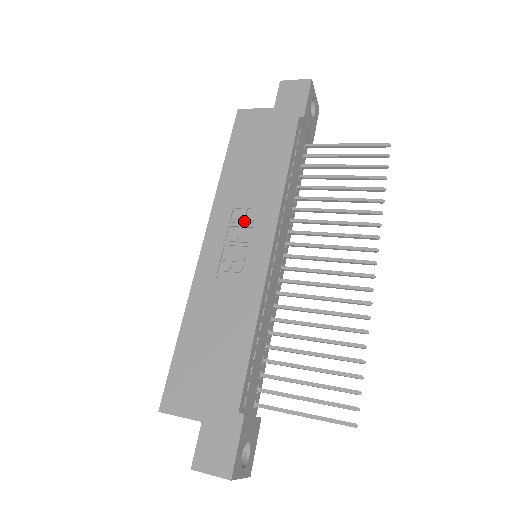
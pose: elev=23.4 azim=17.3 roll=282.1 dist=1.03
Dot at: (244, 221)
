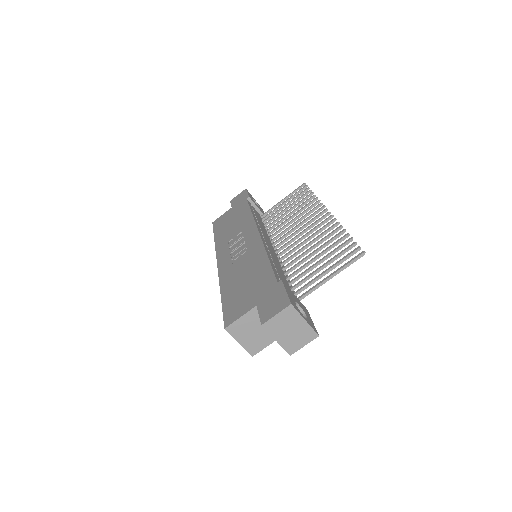
Dot at: (237, 239)
